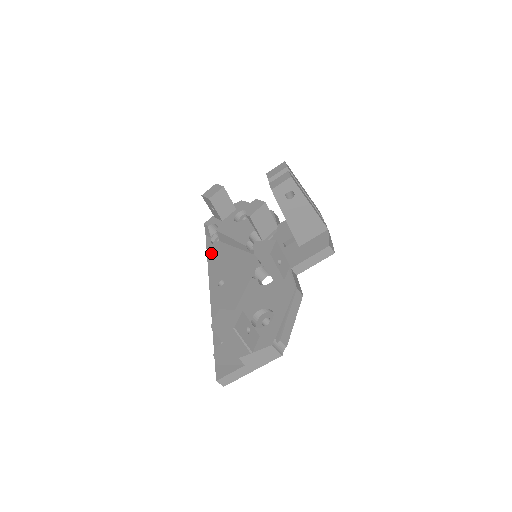
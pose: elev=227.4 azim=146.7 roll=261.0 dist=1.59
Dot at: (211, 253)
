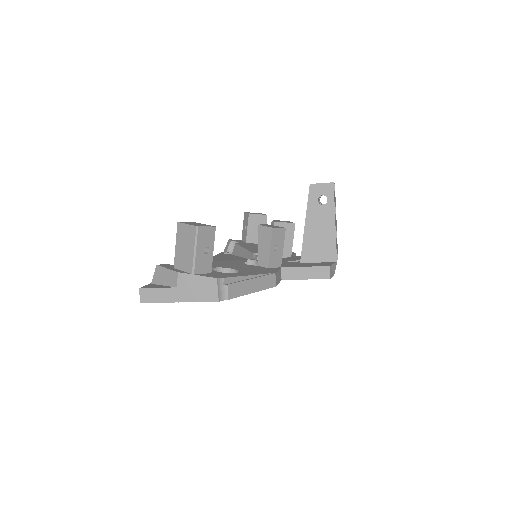
Dot at: (217, 256)
